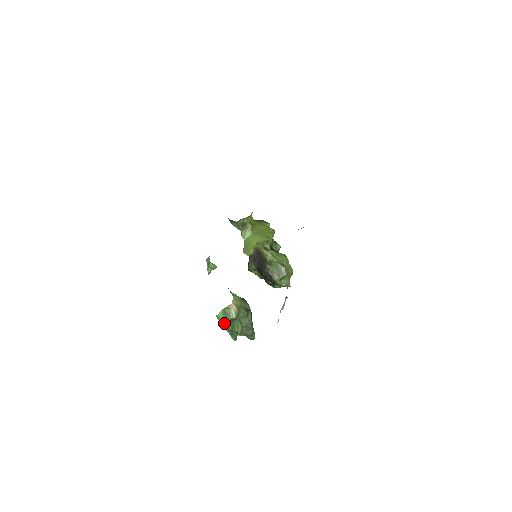
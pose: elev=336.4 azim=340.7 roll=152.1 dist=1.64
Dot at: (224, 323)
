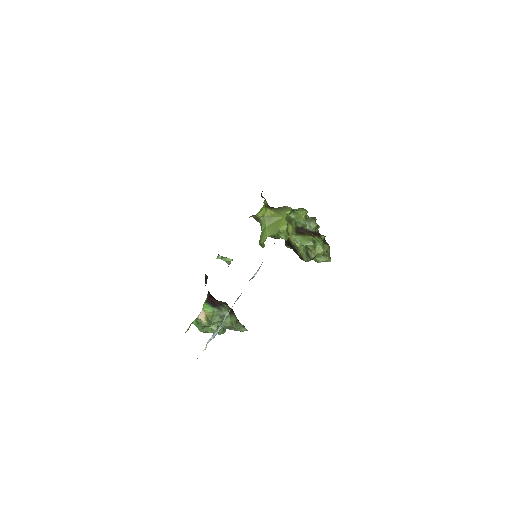
Dot at: (199, 328)
